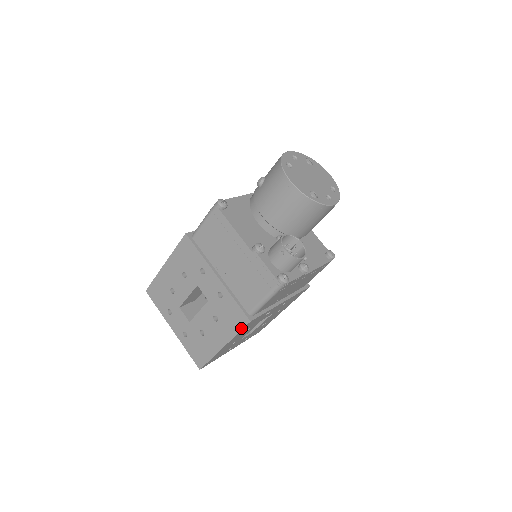
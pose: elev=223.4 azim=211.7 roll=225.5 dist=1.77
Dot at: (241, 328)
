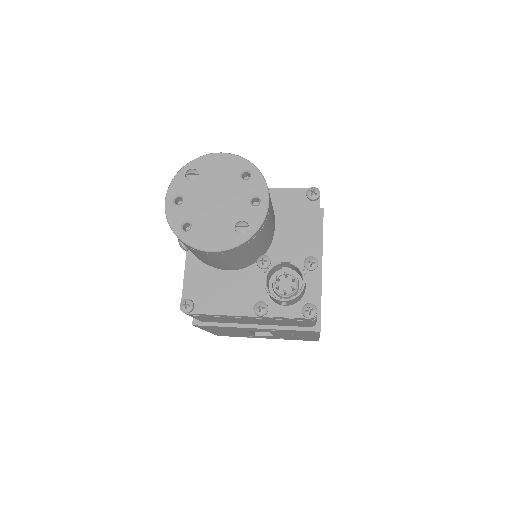
Dot at: occluded
